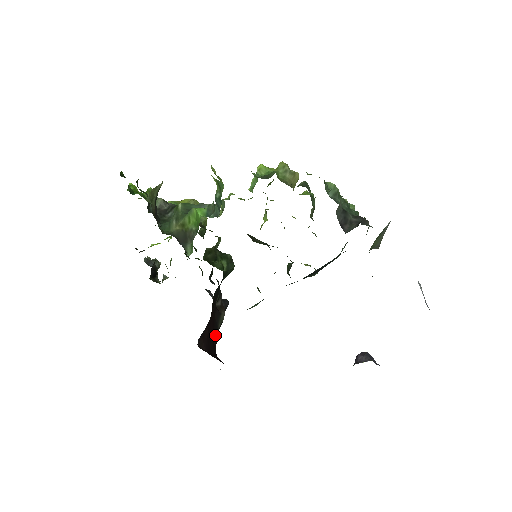
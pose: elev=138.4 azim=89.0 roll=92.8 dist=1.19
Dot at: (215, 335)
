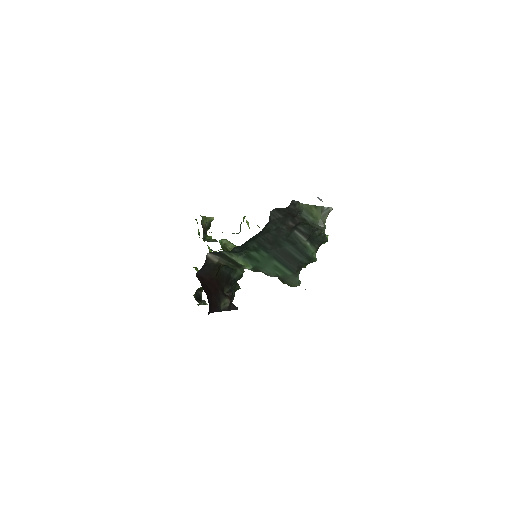
Dot at: (215, 301)
